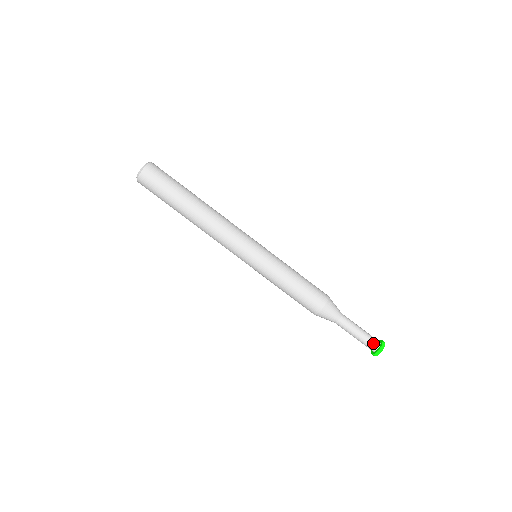
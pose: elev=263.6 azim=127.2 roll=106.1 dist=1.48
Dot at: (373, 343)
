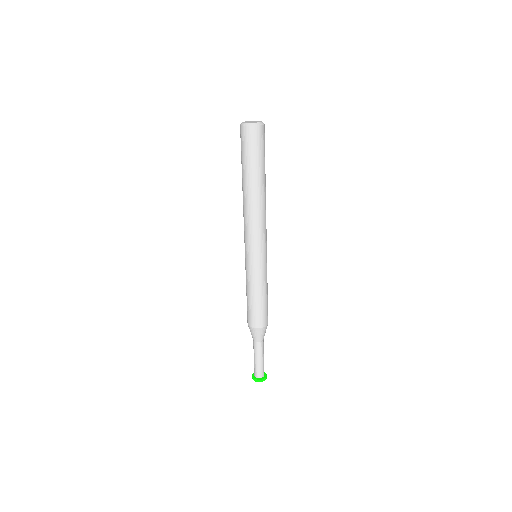
Dot at: (259, 373)
